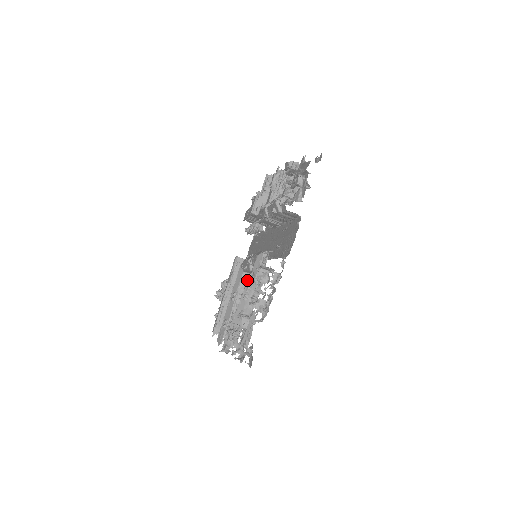
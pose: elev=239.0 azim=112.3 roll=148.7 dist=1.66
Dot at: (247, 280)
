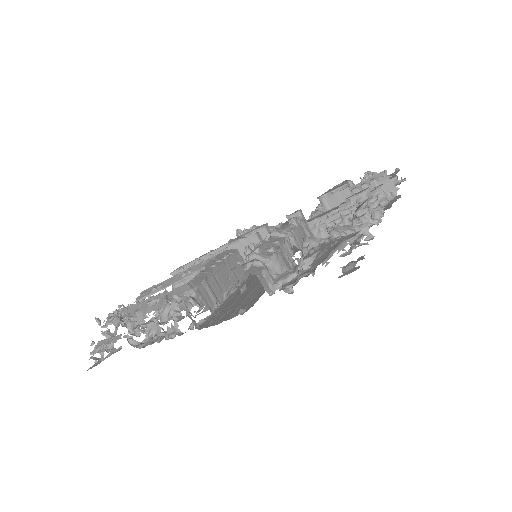
Dot at: (165, 291)
